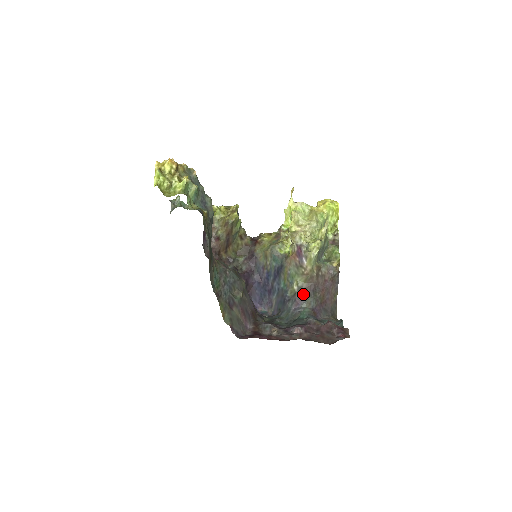
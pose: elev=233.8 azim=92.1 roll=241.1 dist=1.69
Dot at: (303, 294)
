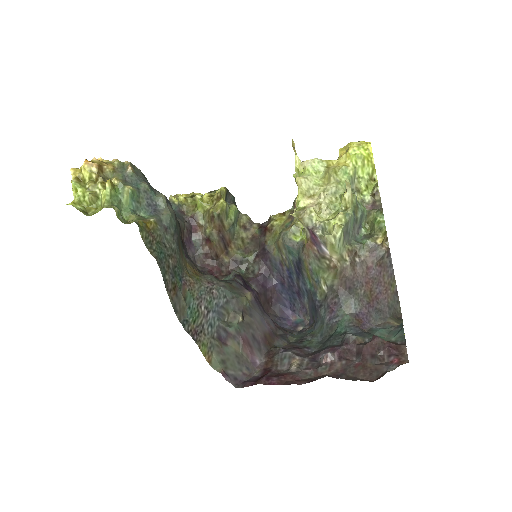
Dot at: (336, 296)
